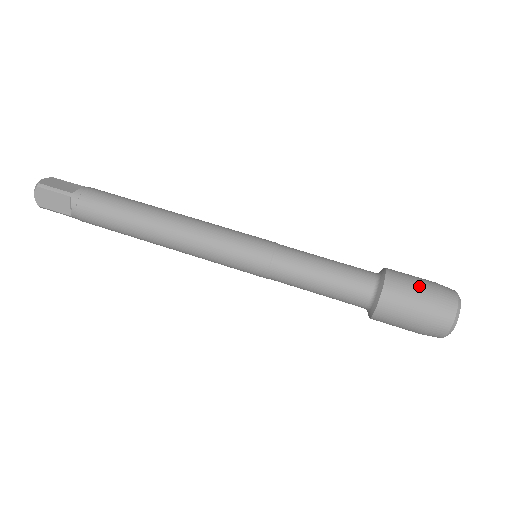
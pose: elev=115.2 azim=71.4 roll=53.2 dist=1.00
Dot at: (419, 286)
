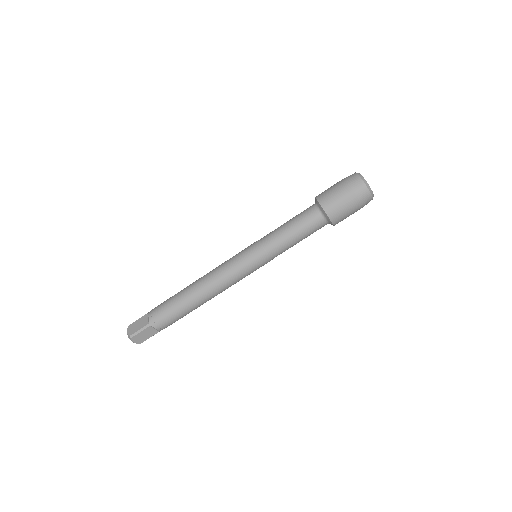
Dot at: (339, 192)
